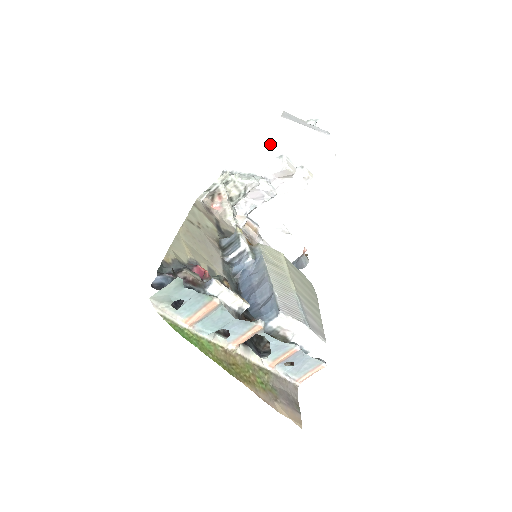
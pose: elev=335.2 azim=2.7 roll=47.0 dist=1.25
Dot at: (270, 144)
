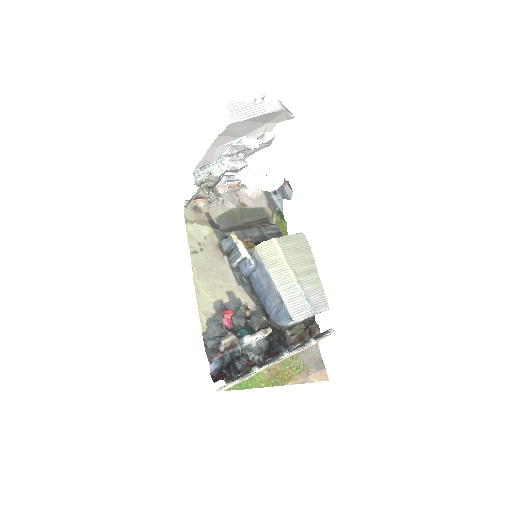
Dot at: (227, 138)
